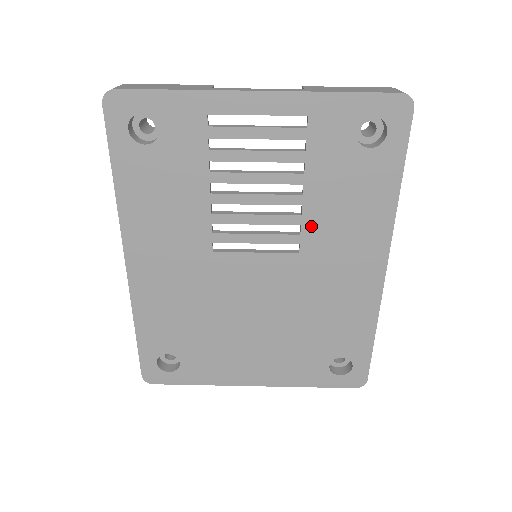
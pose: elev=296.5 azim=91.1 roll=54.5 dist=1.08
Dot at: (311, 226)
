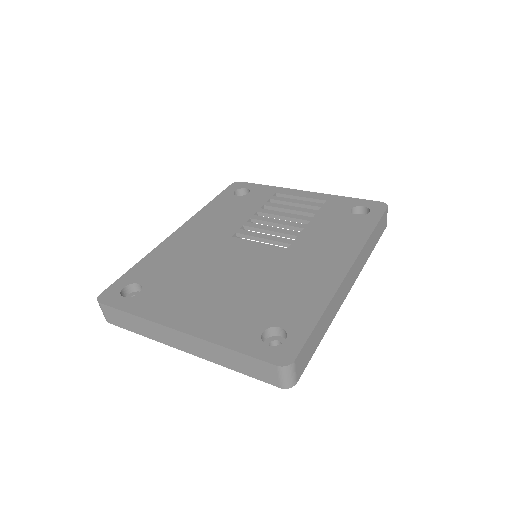
Dot at: (304, 238)
